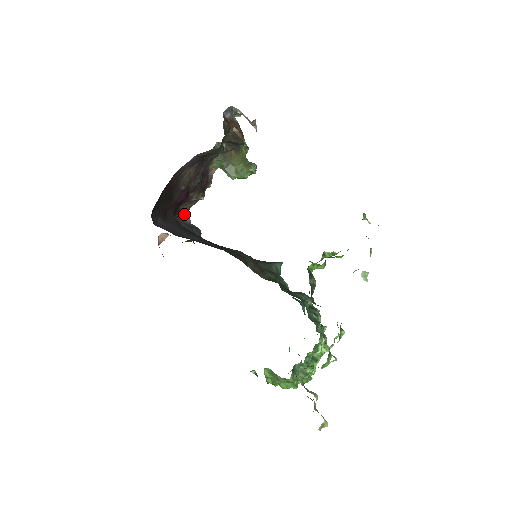
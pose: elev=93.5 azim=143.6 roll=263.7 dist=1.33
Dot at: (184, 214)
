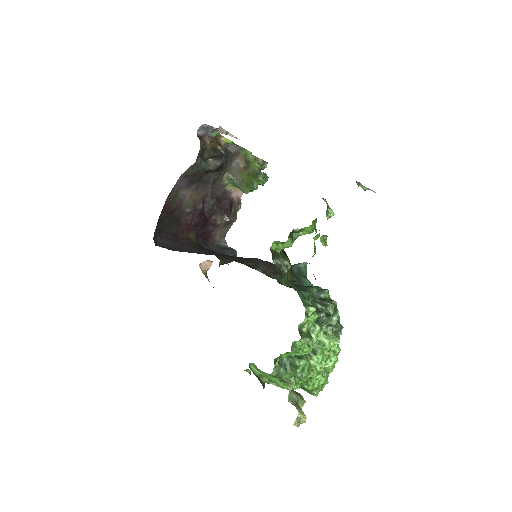
Dot at: (219, 239)
